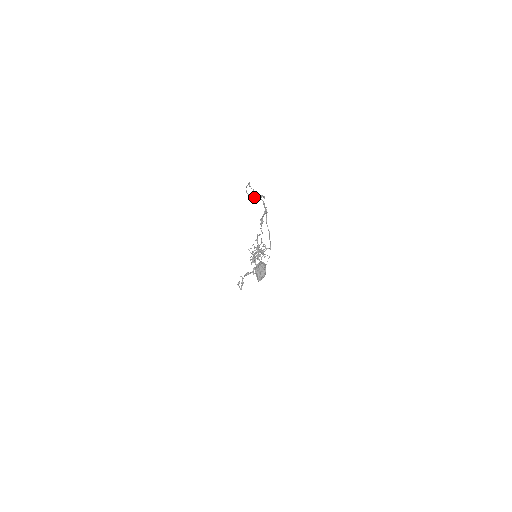
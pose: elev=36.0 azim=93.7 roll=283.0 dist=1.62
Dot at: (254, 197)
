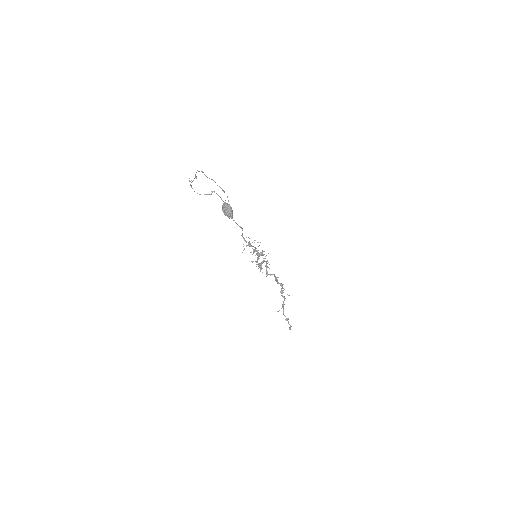
Dot at: (205, 194)
